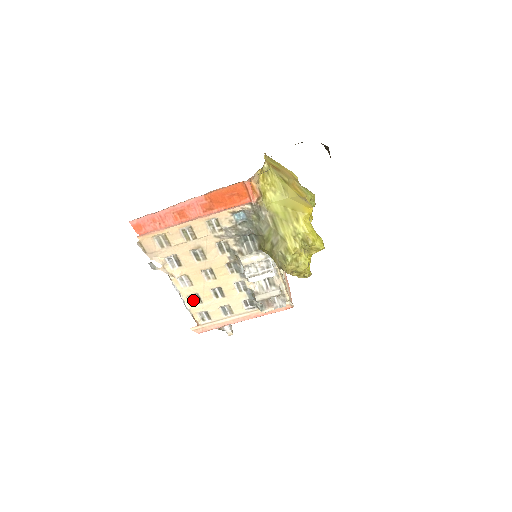
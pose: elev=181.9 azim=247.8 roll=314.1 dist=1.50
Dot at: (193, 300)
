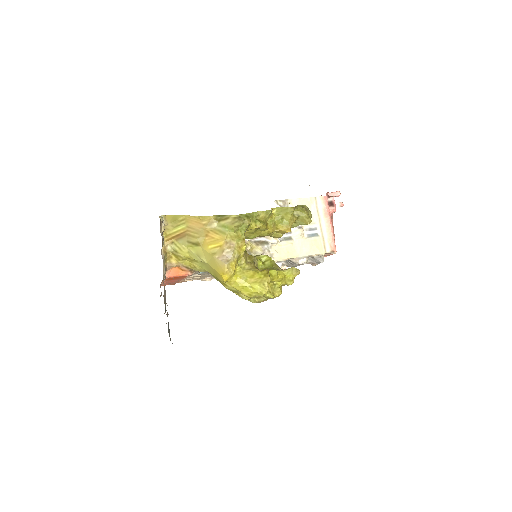
Dot at: occluded
